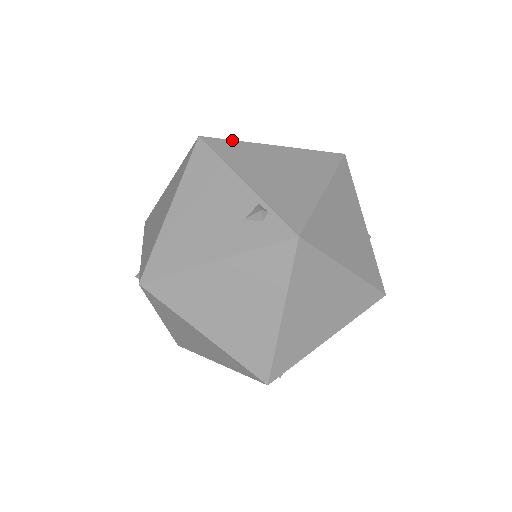
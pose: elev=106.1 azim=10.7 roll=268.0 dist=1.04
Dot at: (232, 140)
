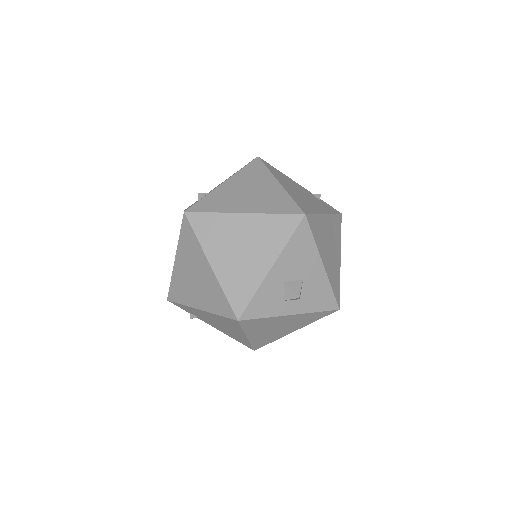
Dot at: (266, 167)
